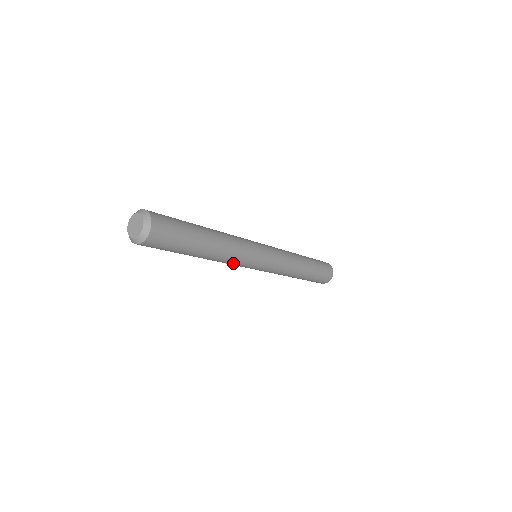
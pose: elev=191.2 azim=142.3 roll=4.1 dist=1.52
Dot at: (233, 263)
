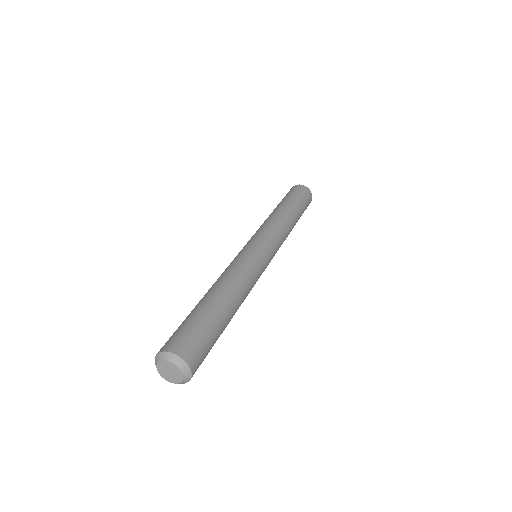
Dot at: occluded
